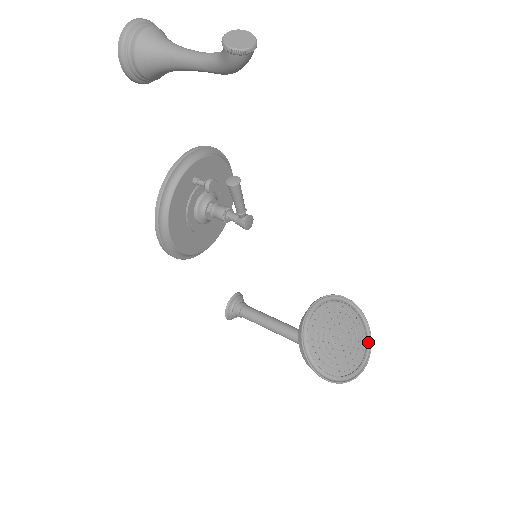
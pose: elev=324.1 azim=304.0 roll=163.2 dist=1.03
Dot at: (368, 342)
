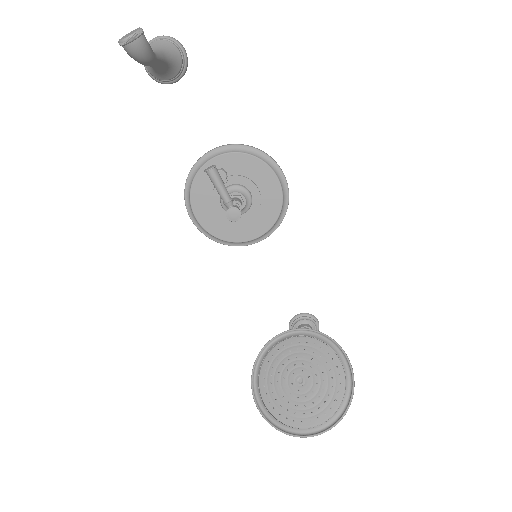
Dot at: (341, 412)
